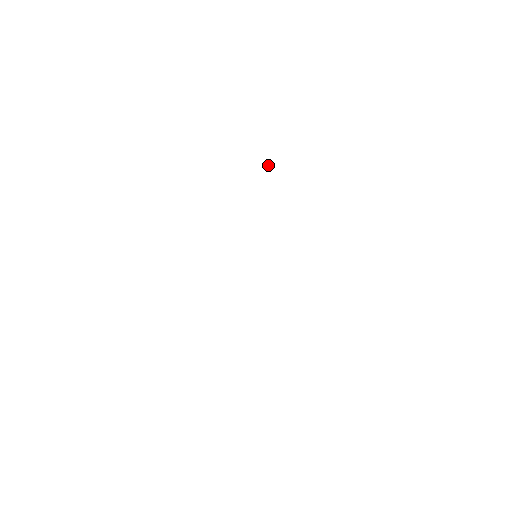
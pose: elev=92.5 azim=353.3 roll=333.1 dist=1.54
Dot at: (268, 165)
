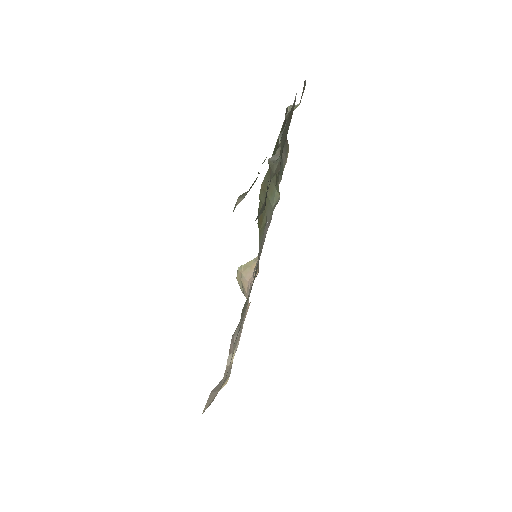
Dot at: (278, 148)
